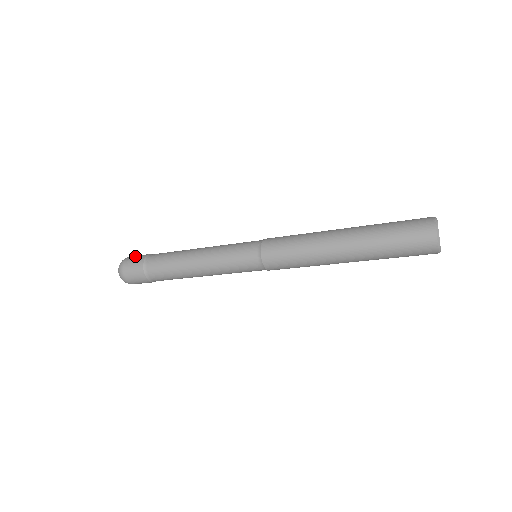
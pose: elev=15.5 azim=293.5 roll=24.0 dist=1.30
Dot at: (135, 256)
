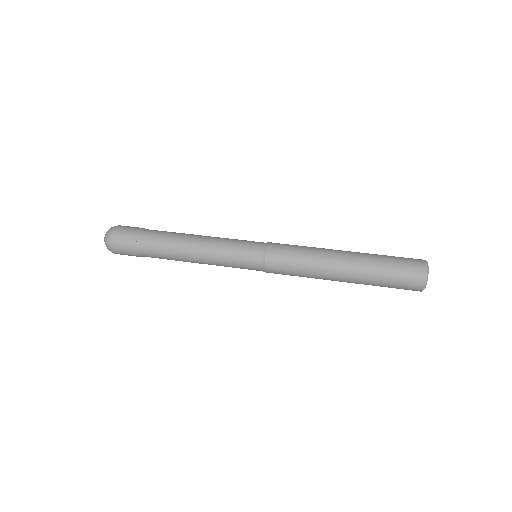
Dot at: (125, 229)
